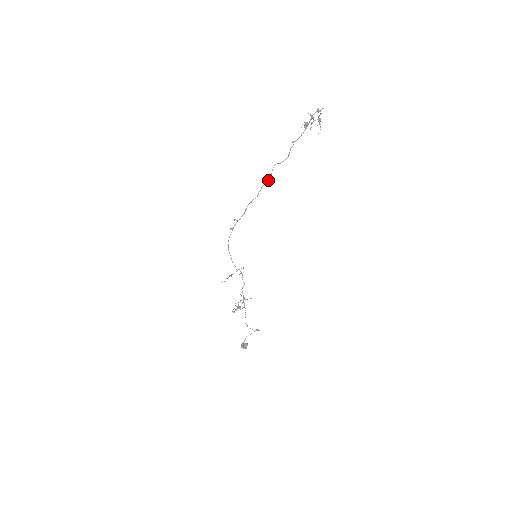
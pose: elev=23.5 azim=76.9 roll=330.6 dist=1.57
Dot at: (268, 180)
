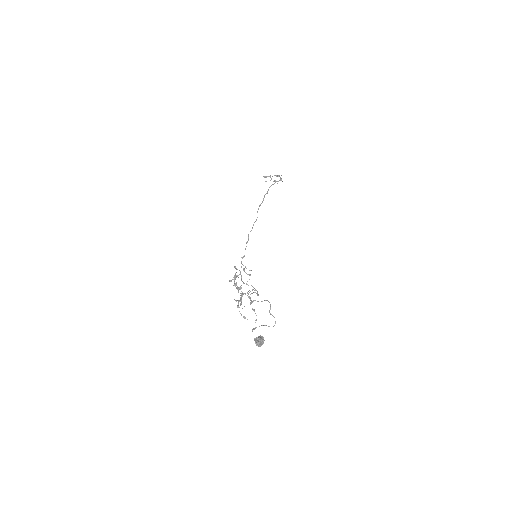
Dot at: occluded
